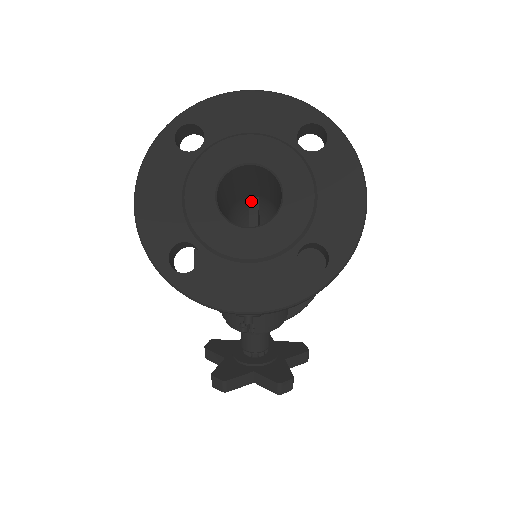
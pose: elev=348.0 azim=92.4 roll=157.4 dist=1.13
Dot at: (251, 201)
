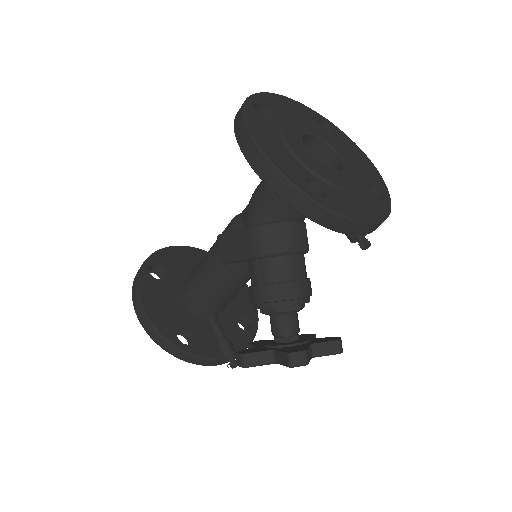
Dot at: occluded
